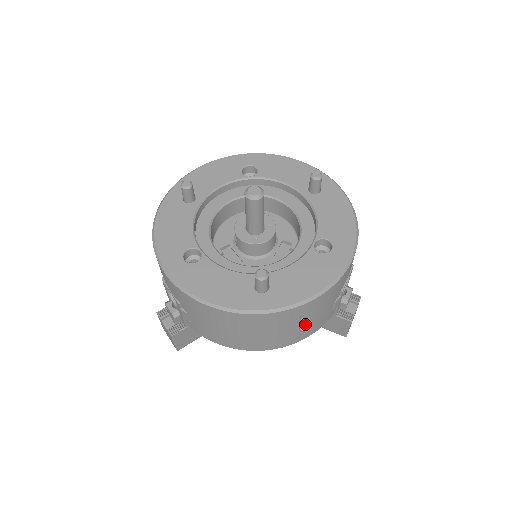
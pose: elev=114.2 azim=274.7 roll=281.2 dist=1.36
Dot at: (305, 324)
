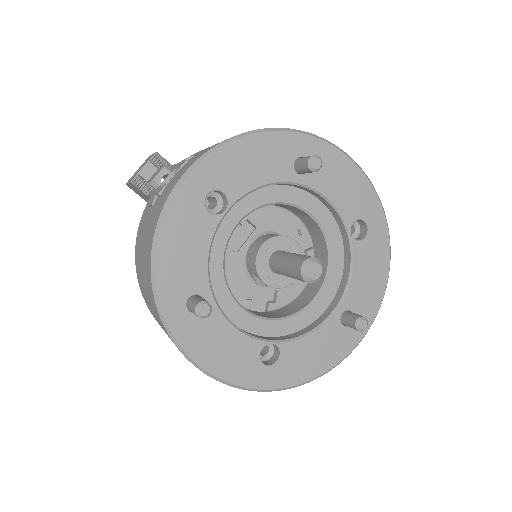
Dot at: occluded
